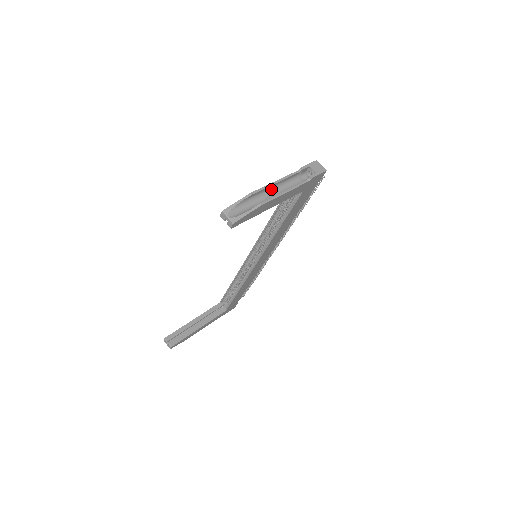
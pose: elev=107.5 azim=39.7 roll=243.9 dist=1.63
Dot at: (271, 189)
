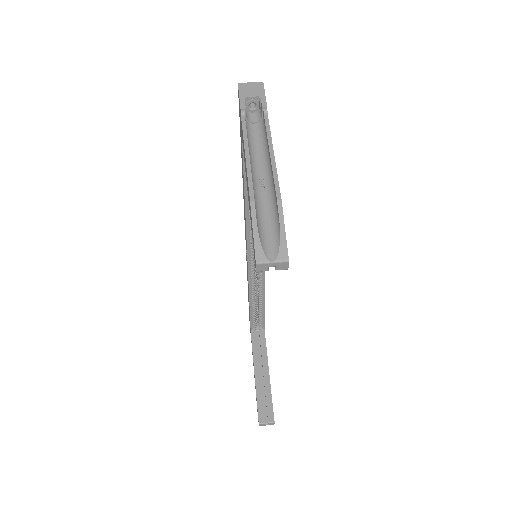
Dot at: (251, 170)
